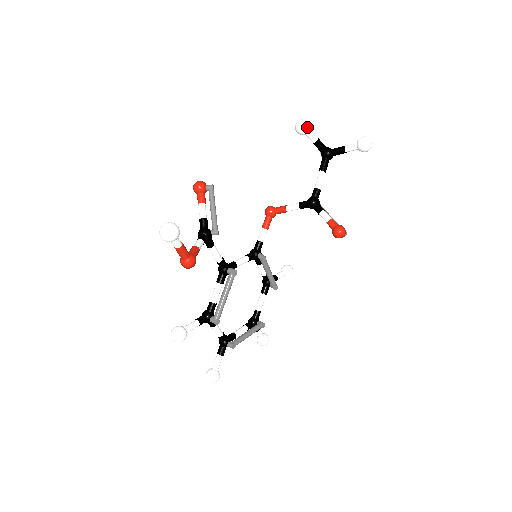
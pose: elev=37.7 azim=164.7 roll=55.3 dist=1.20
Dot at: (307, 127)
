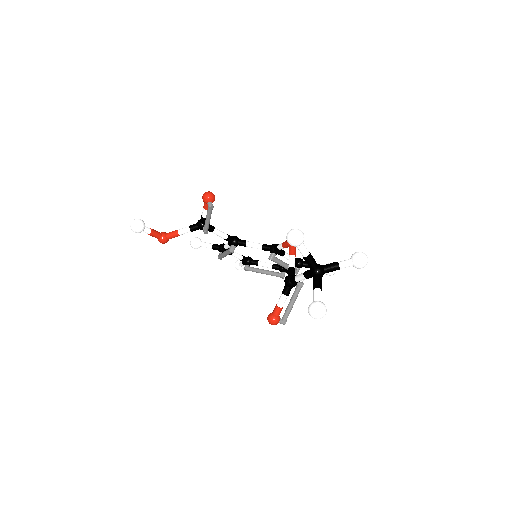
Dot at: (290, 244)
